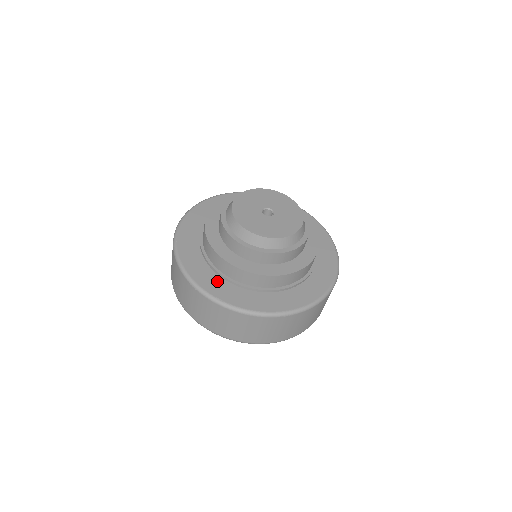
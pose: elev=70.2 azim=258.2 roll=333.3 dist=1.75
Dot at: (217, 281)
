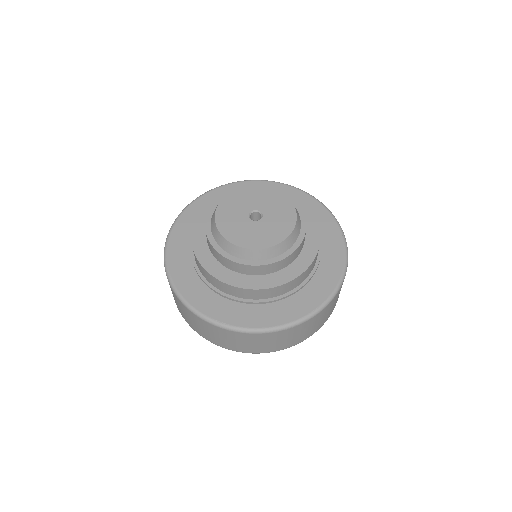
Dot at: (216, 301)
